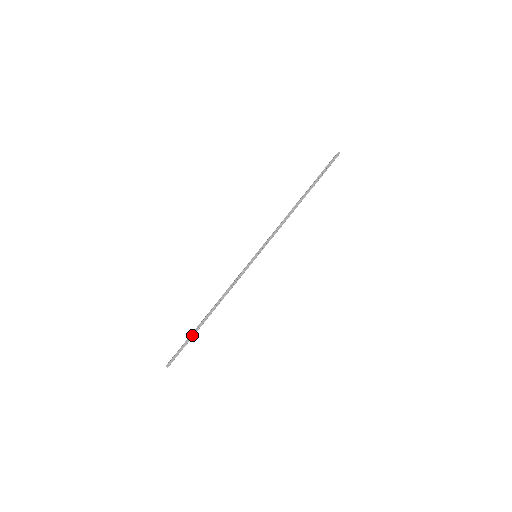
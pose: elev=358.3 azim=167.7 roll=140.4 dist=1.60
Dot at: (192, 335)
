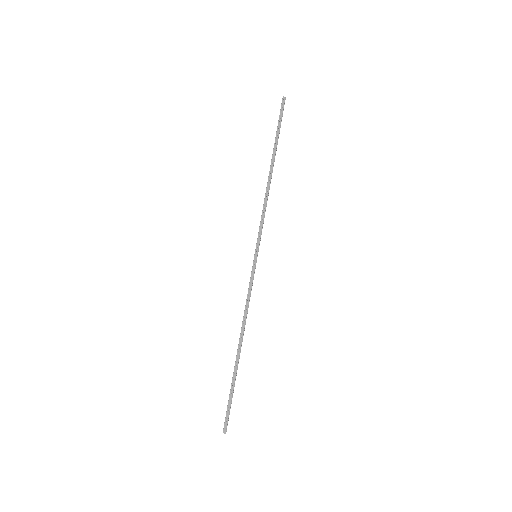
Dot at: (233, 381)
